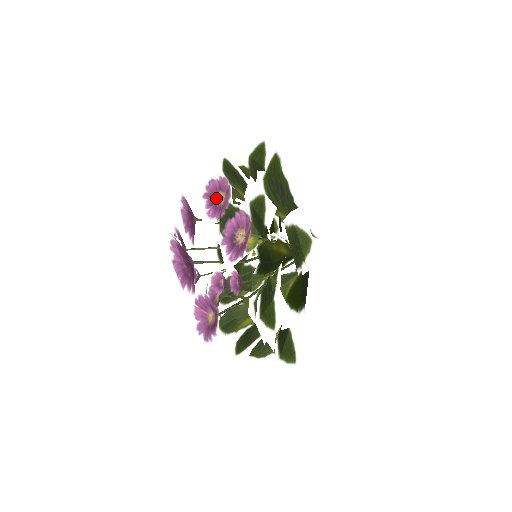
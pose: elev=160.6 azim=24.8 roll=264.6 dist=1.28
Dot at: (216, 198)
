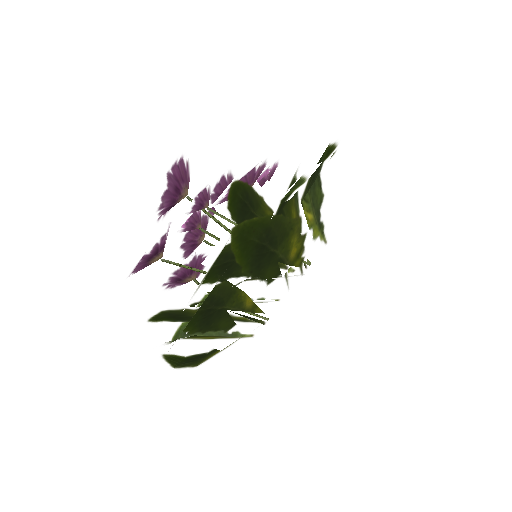
Dot at: occluded
